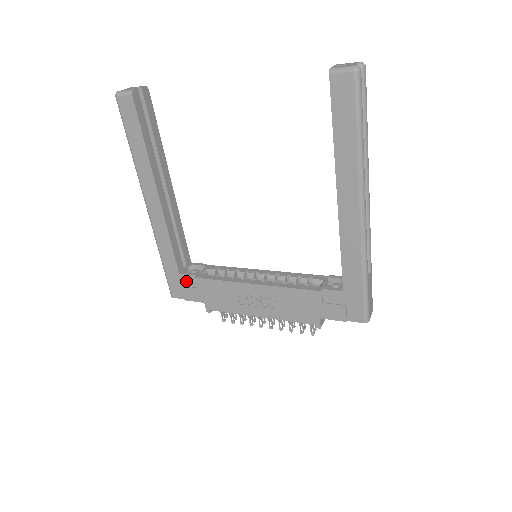
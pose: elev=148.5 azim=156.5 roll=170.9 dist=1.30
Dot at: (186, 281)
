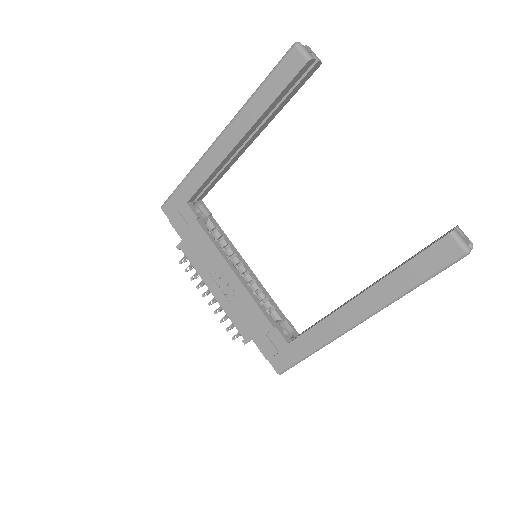
Dot at: (186, 212)
